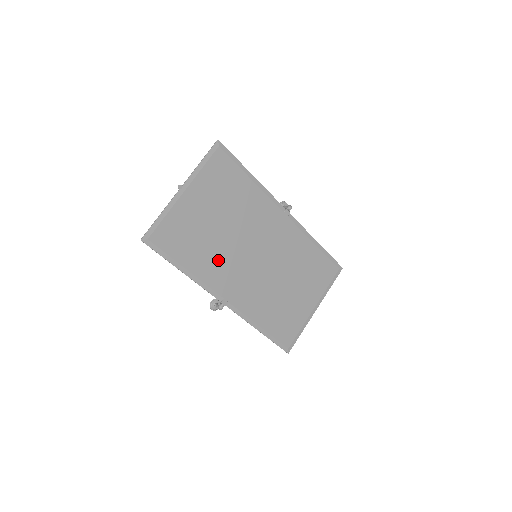
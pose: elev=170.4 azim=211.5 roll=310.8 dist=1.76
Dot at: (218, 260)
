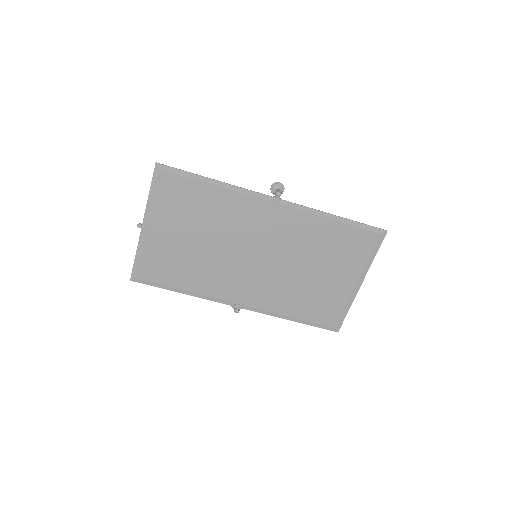
Dot at: (213, 273)
